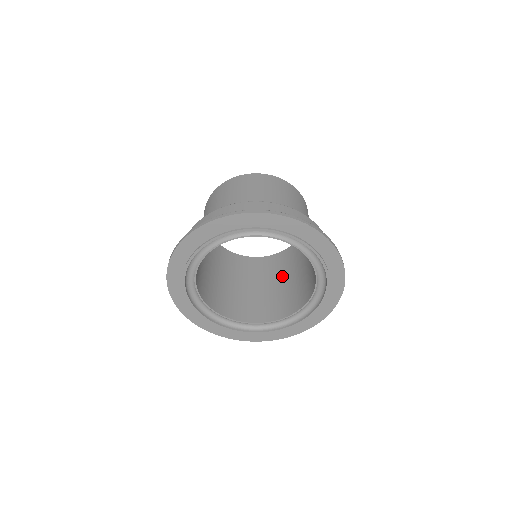
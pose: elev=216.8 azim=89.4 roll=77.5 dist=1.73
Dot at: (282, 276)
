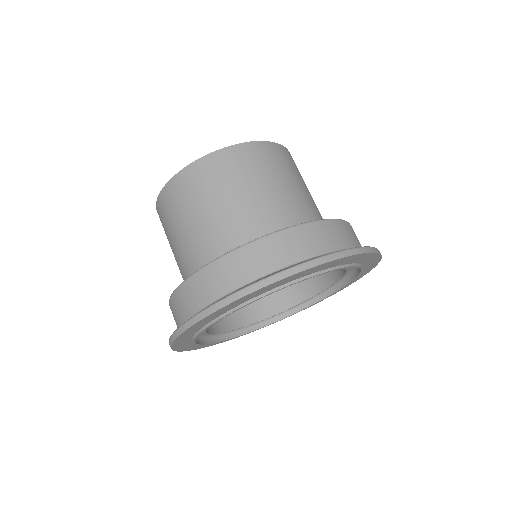
Dot at: occluded
